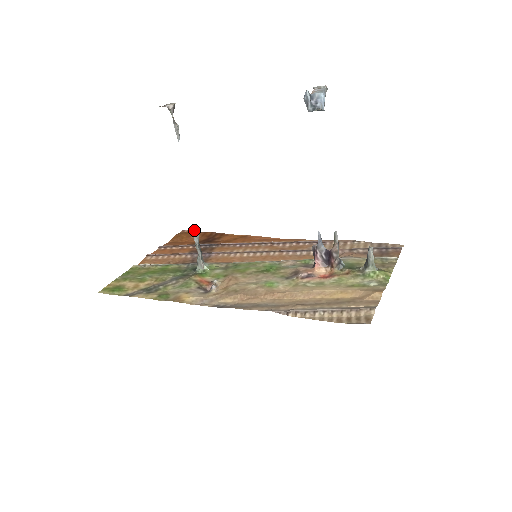
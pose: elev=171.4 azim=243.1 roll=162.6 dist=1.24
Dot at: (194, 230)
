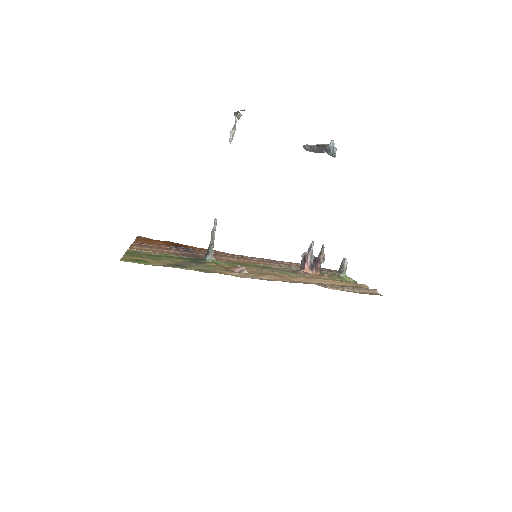
Dot at: (216, 222)
